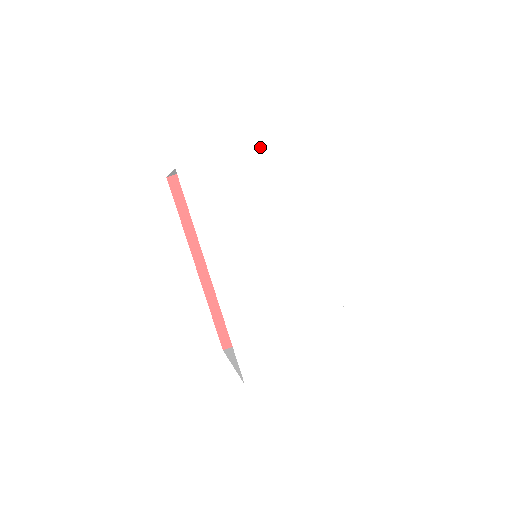
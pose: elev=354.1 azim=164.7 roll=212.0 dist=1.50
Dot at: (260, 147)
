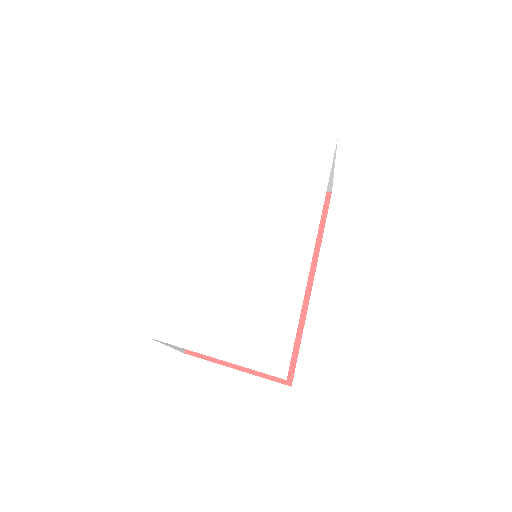
Dot at: (297, 138)
